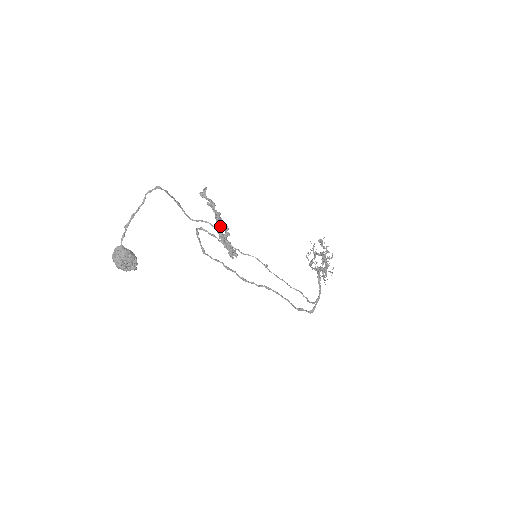
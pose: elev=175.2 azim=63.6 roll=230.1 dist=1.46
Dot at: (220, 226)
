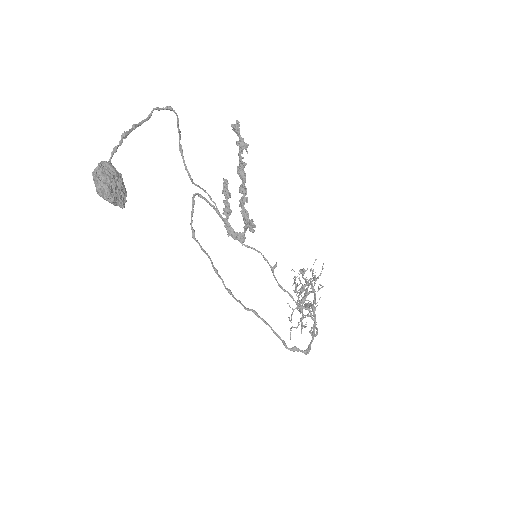
Dot at: (228, 196)
